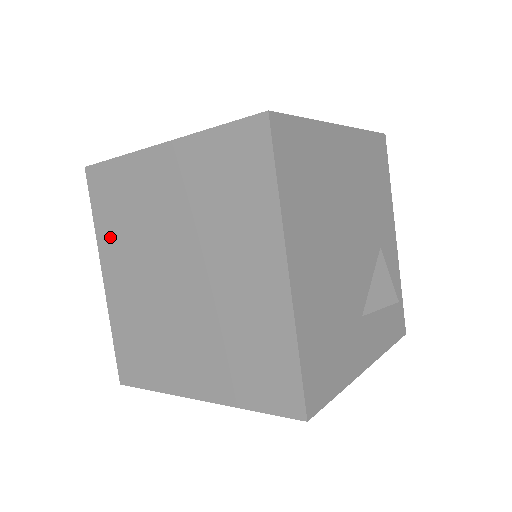
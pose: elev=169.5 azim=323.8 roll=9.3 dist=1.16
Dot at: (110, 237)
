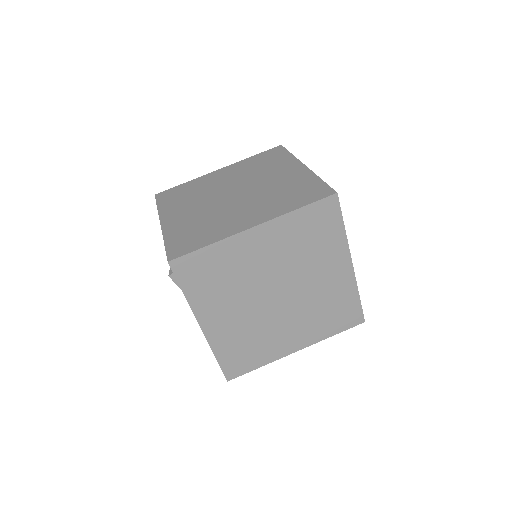
Dot at: (207, 299)
